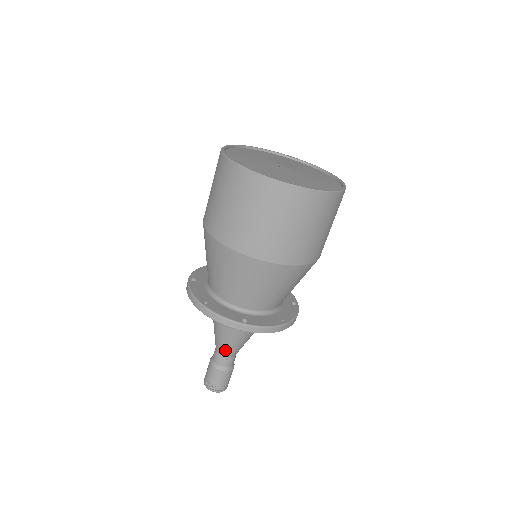
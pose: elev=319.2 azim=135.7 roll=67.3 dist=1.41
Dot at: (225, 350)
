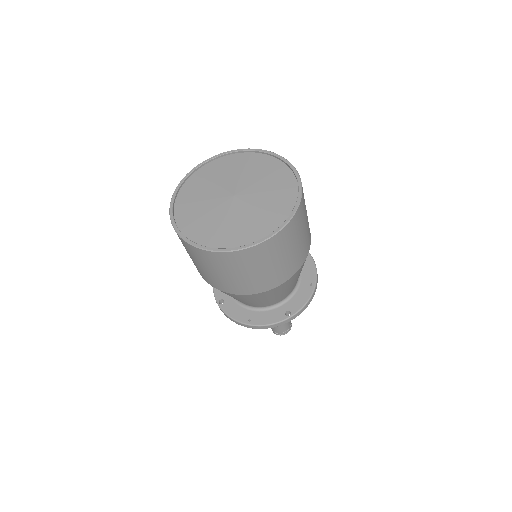
Dot at: occluded
